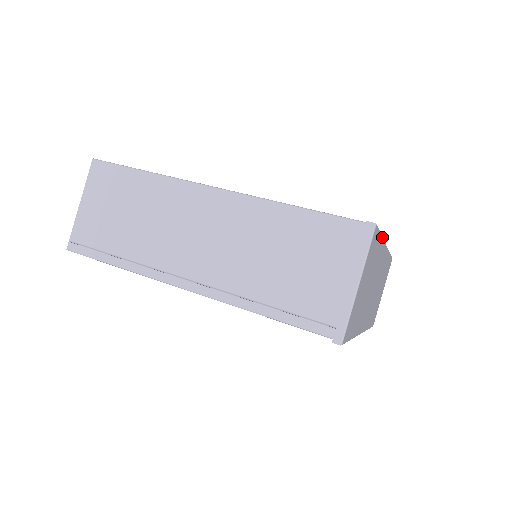
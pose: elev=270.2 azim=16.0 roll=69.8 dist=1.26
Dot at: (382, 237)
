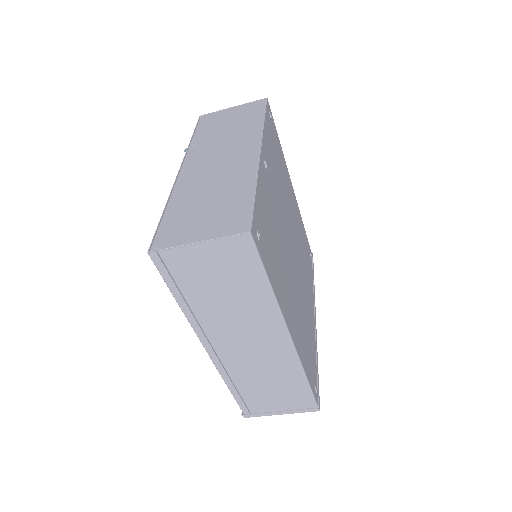
Dot at: (317, 361)
